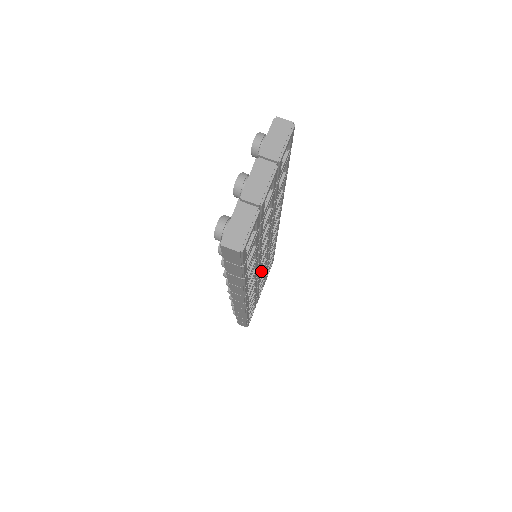
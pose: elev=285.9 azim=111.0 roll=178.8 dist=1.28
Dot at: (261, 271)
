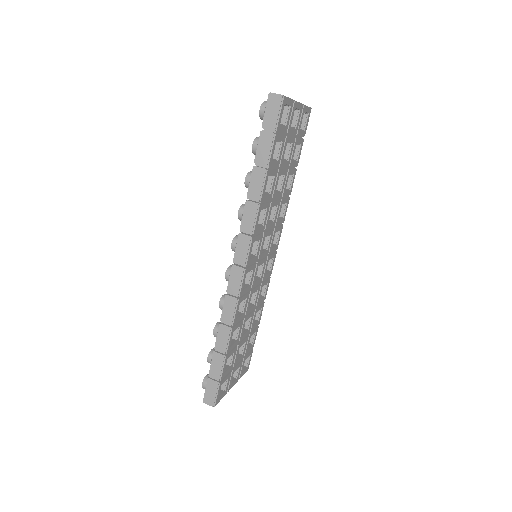
Dot at: (255, 284)
